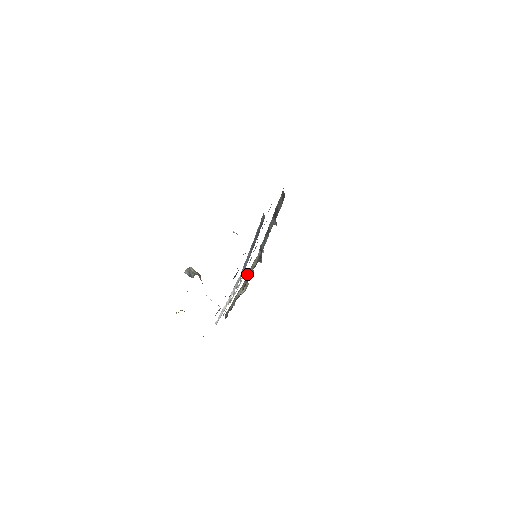
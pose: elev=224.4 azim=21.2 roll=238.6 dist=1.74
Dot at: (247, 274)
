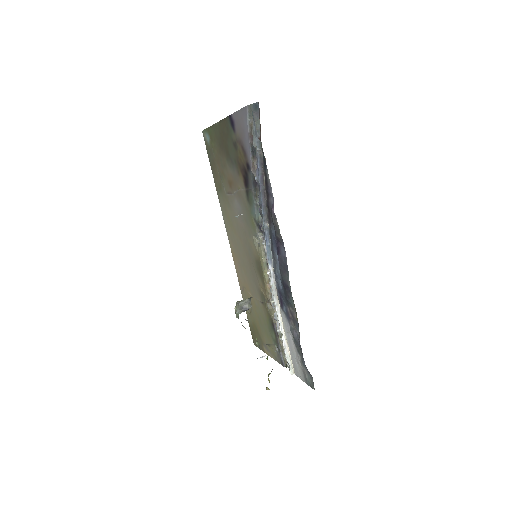
Dot at: (265, 285)
